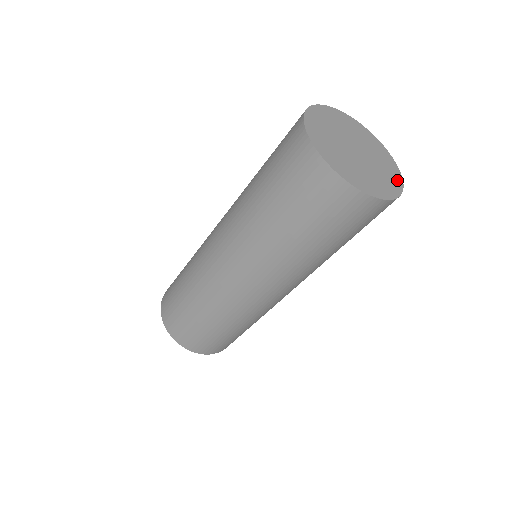
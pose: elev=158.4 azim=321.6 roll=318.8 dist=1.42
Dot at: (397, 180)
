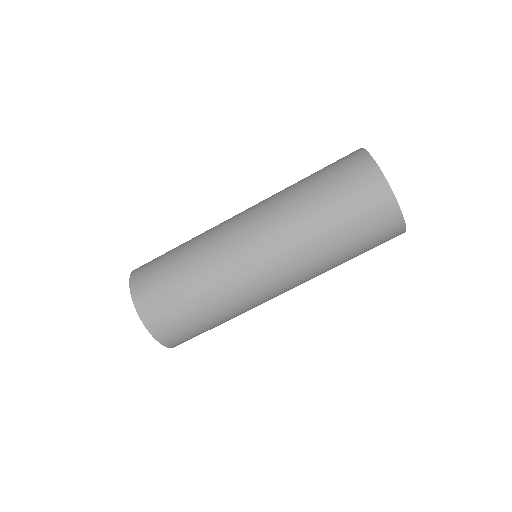
Dot at: occluded
